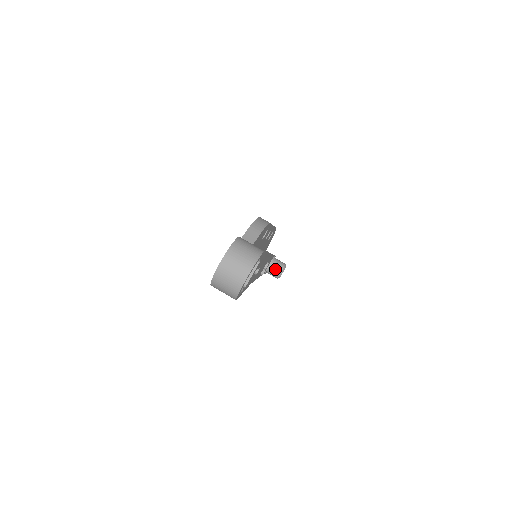
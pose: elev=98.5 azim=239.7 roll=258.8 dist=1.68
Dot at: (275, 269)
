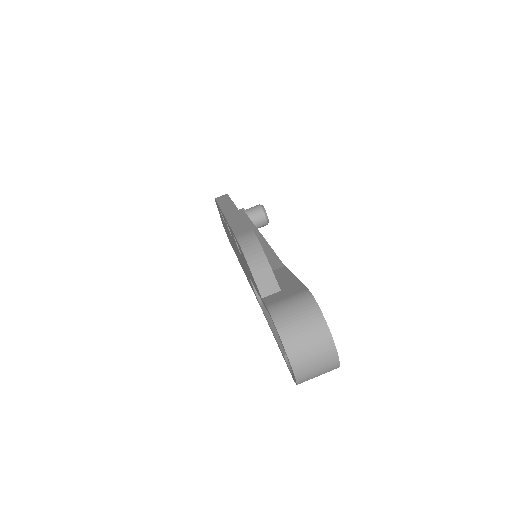
Dot at: (258, 221)
